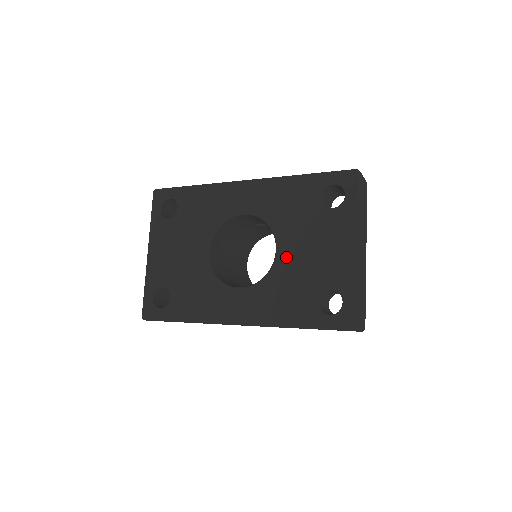
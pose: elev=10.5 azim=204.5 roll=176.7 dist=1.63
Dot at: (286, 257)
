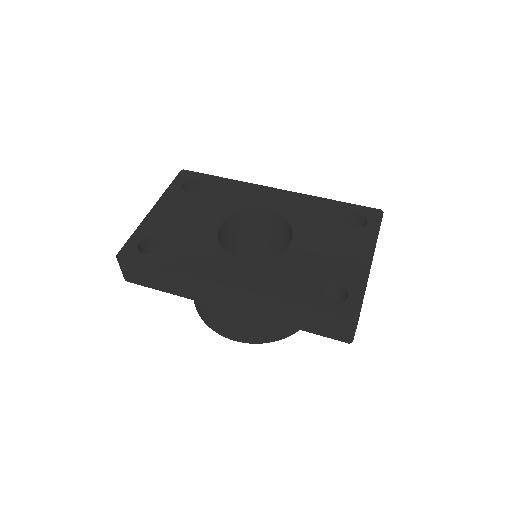
Dot at: (300, 248)
